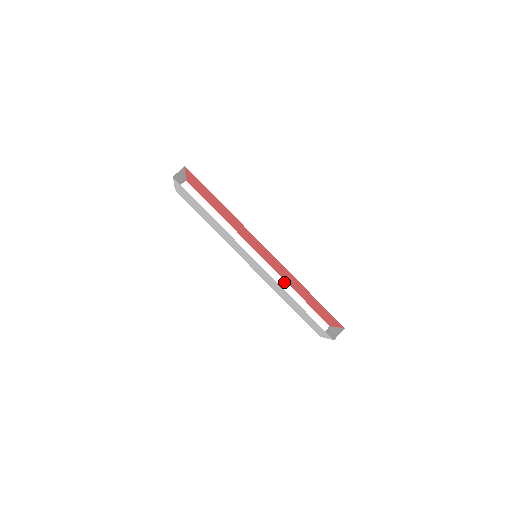
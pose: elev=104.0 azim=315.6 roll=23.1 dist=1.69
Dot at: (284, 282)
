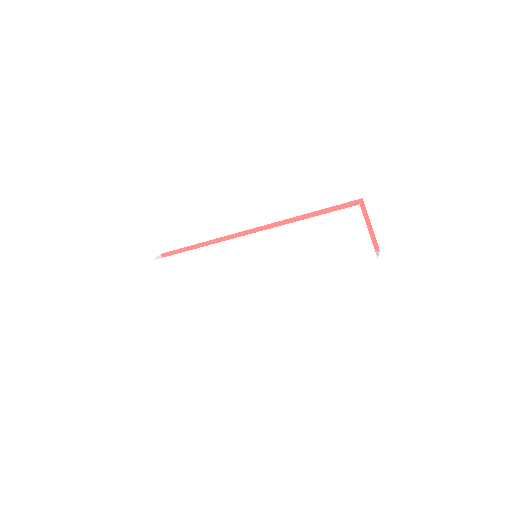
Dot at: occluded
